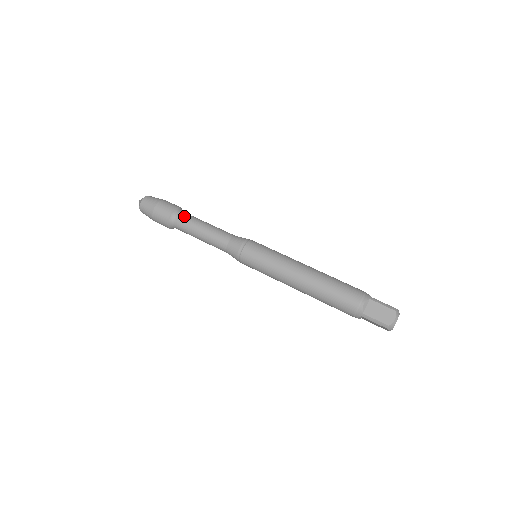
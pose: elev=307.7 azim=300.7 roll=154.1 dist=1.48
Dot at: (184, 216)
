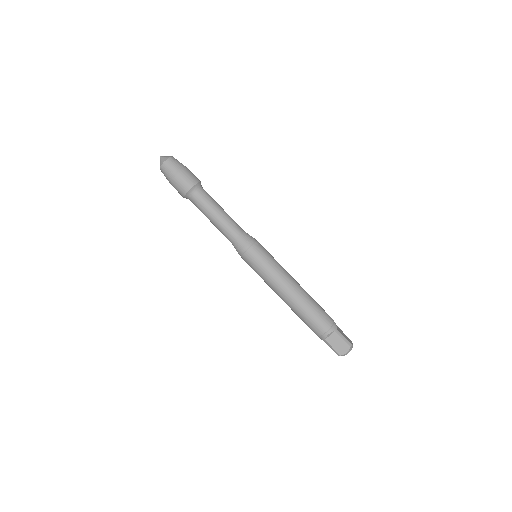
Dot at: (201, 196)
